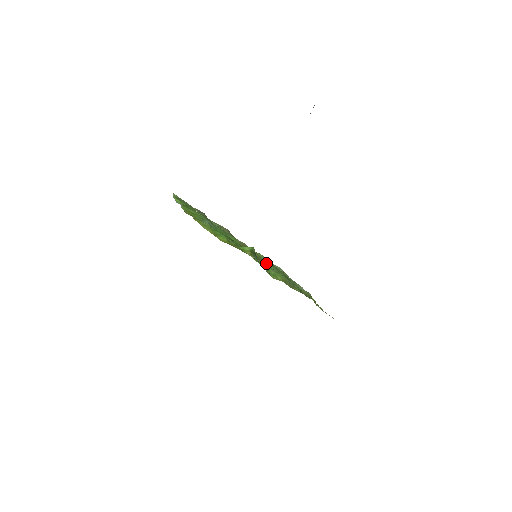
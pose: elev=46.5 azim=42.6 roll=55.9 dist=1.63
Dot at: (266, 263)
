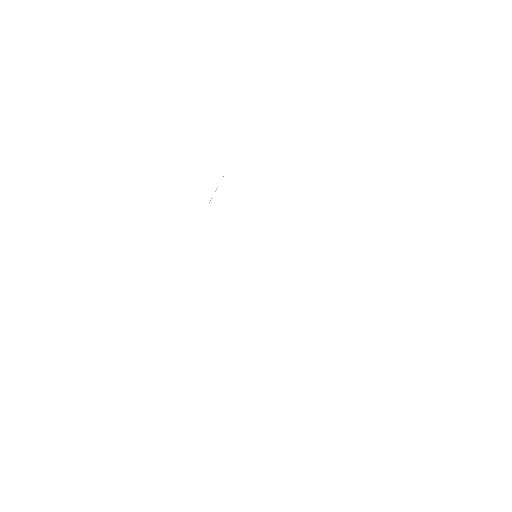
Dot at: occluded
